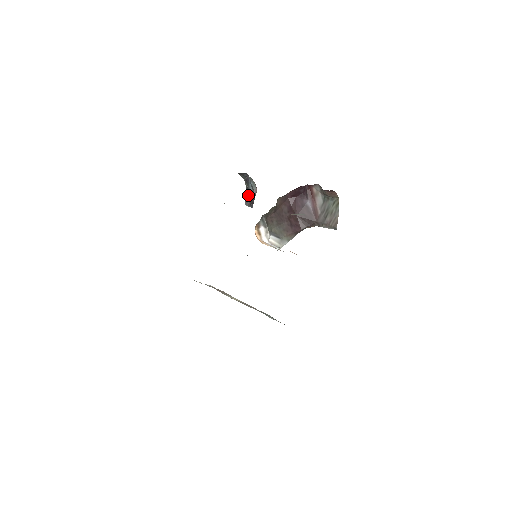
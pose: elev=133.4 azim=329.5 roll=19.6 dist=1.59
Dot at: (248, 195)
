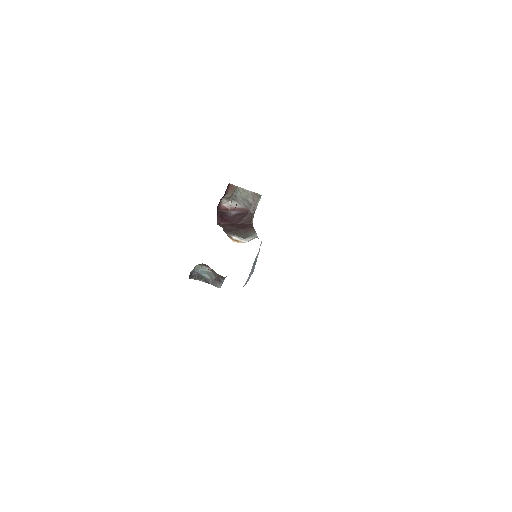
Dot at: (211, 282)
